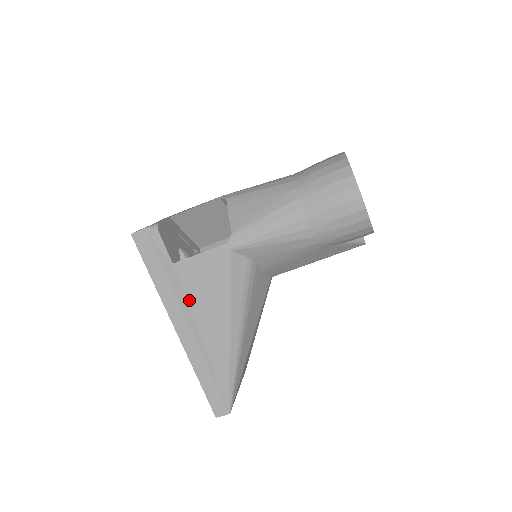
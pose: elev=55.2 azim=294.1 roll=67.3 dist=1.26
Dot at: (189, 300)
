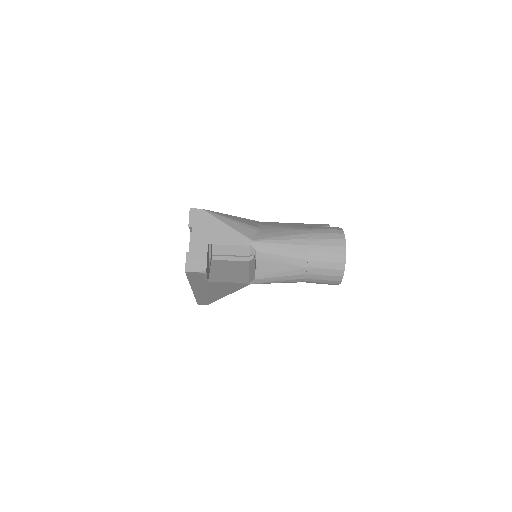
Dot at: (209, 288)
